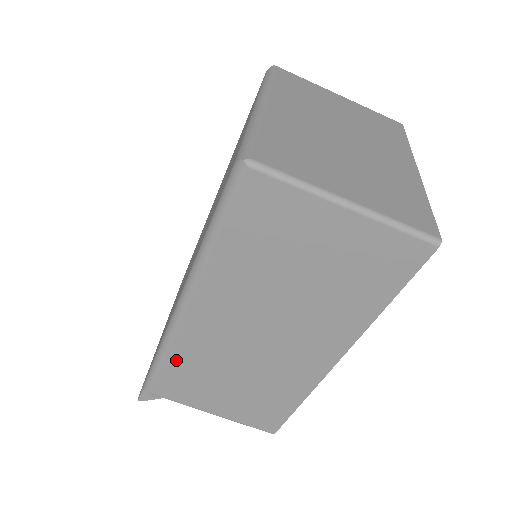
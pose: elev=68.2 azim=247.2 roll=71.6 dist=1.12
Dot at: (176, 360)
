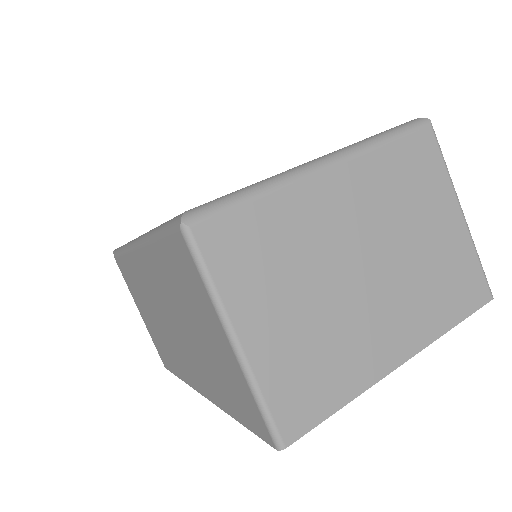
Dot at: (128, 264)
